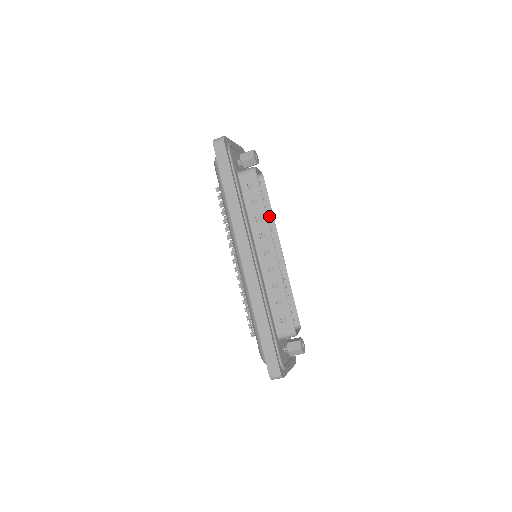
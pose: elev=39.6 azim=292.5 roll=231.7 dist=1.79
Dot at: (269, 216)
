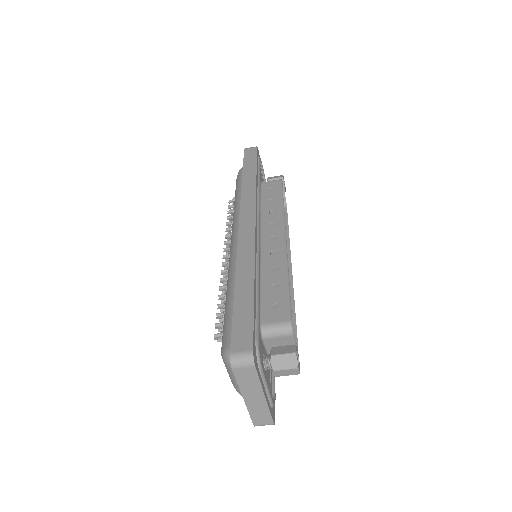
Dot at: occluded
